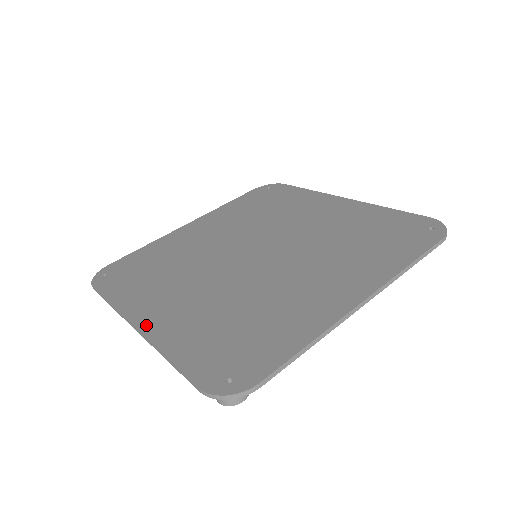
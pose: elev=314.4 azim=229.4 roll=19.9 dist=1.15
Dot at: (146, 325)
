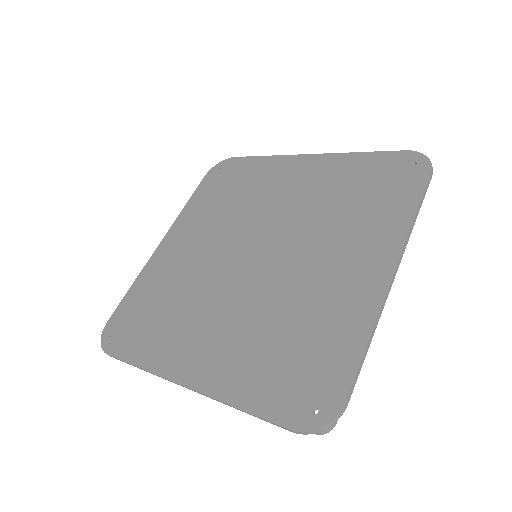
Dot at: (193, 379)
